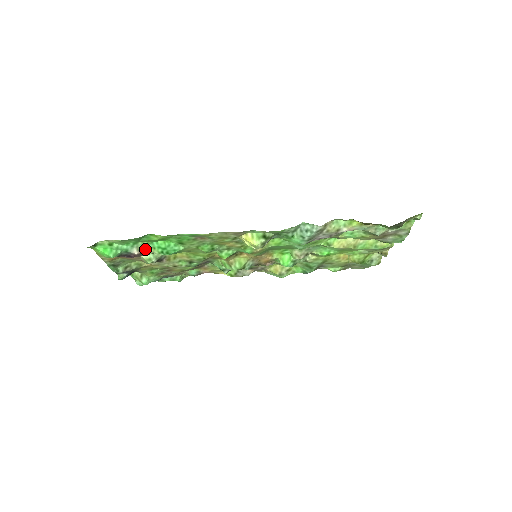
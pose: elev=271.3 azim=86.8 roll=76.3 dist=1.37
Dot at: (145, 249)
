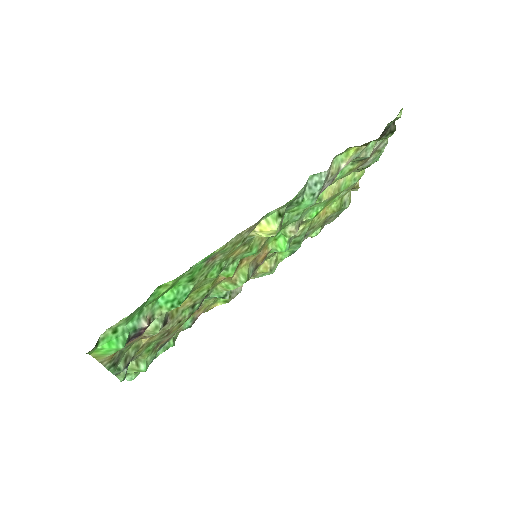
Dot at: (151, 315)
